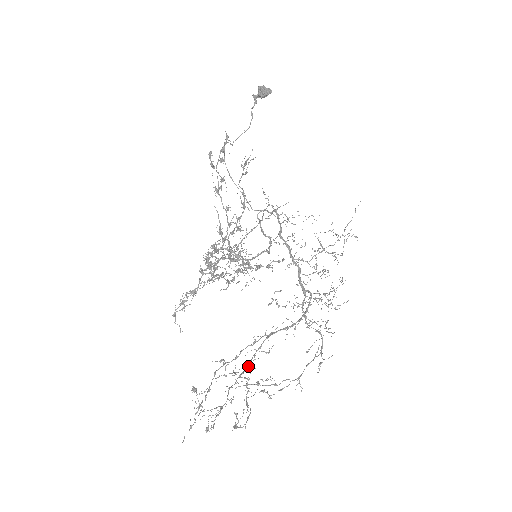
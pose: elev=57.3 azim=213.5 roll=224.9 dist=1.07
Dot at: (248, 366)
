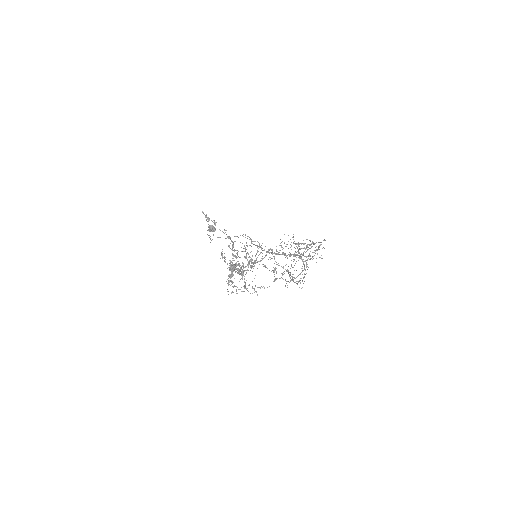
Dot at: (290, 273)
